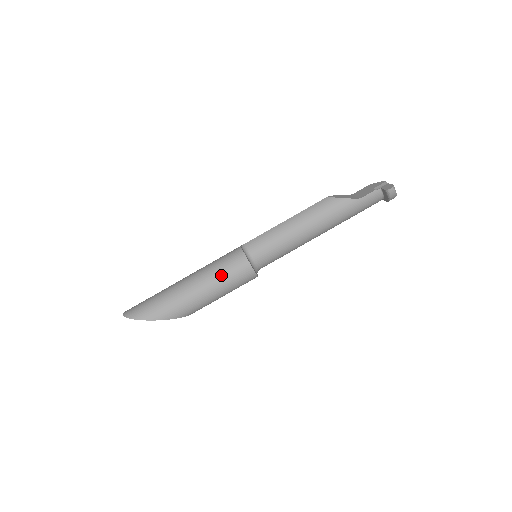
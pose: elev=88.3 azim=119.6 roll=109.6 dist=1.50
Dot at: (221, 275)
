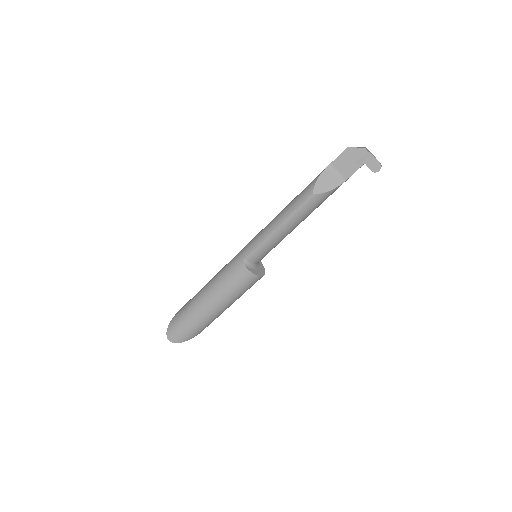
Dot at: (241, 294)
